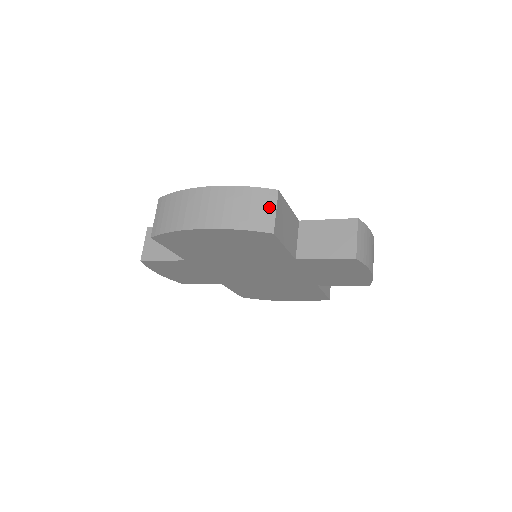
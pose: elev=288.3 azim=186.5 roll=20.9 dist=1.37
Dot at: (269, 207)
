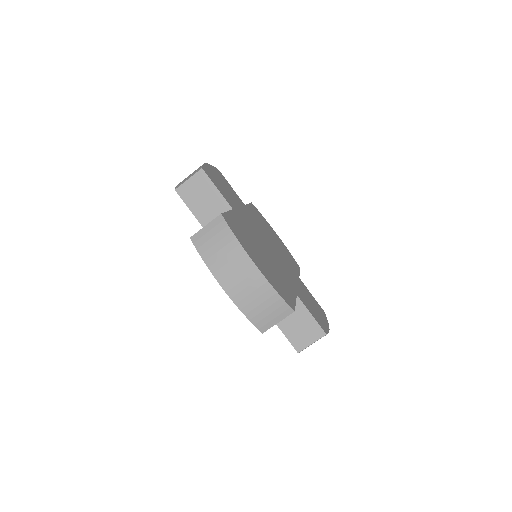
Dot at: (277, 317)
